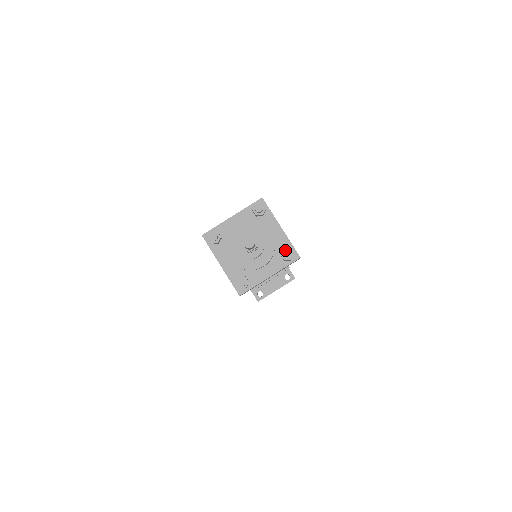
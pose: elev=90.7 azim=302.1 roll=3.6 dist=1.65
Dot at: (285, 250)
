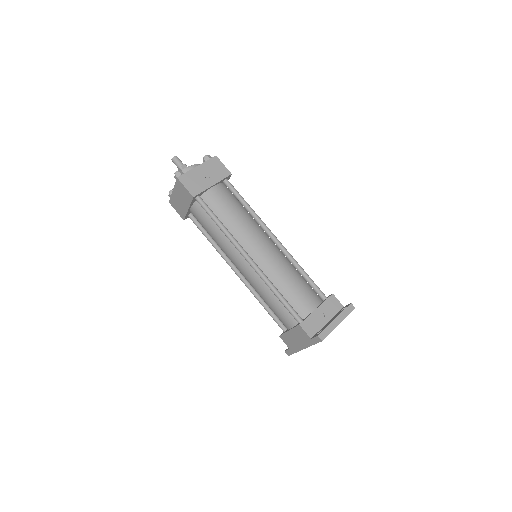
Dot at: occluded
